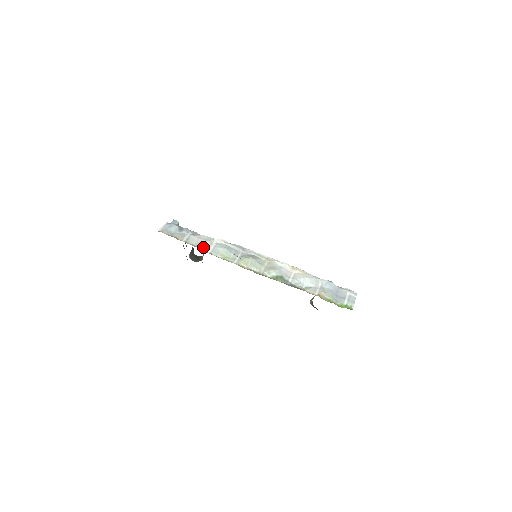
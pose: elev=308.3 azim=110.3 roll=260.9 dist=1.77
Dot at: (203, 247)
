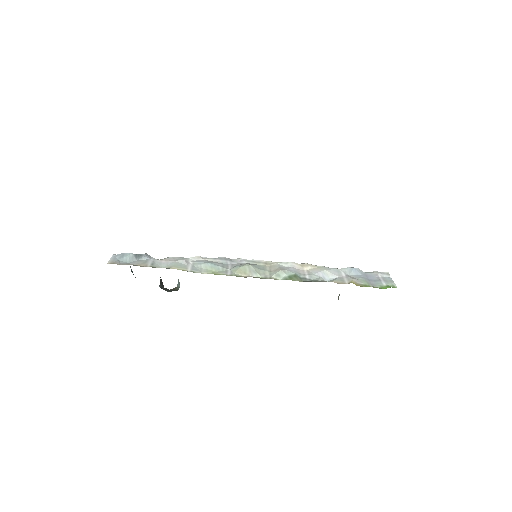
Dot at: (178, 267)
